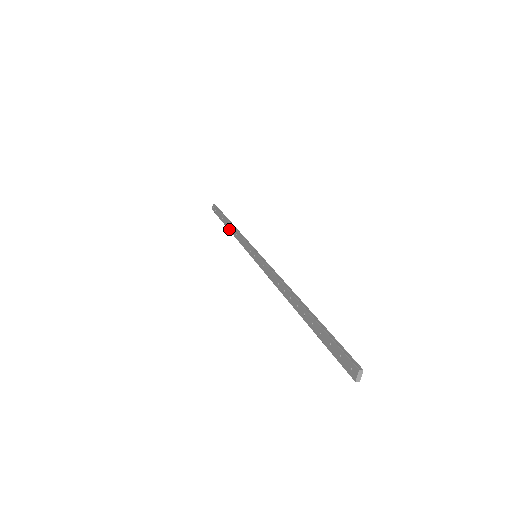
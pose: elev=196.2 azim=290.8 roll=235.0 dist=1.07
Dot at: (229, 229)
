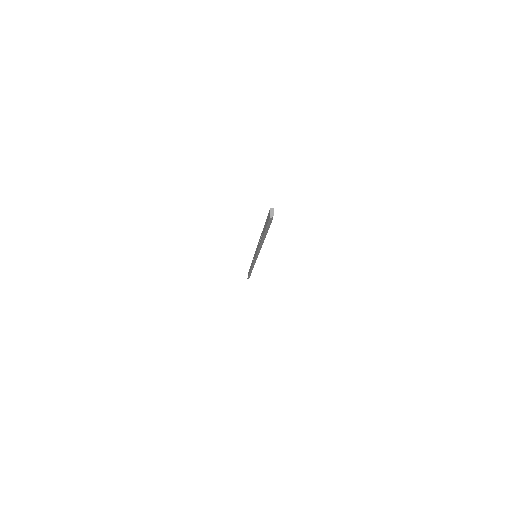
Dot at: (250, 269)
